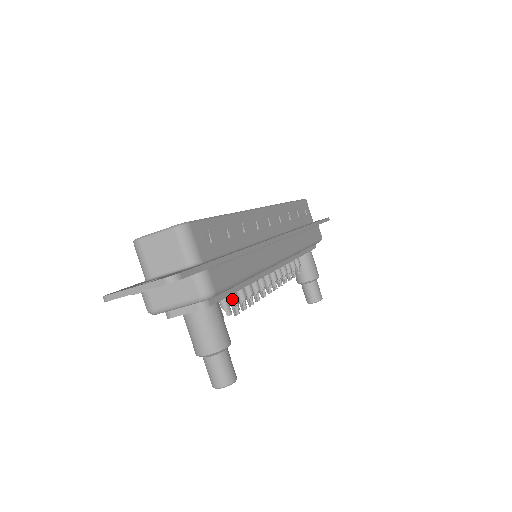
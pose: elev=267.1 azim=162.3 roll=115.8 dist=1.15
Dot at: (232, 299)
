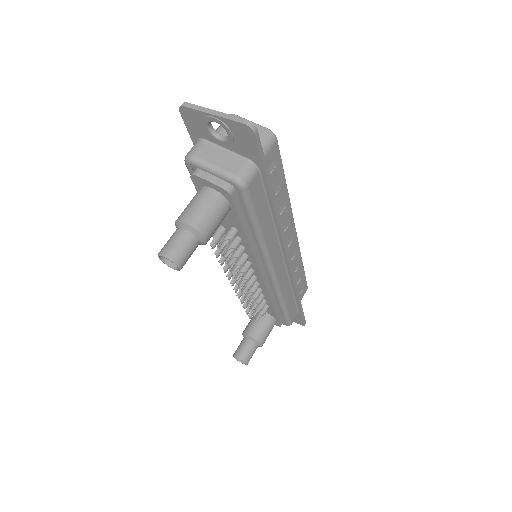
Dot at: (231, 233)
